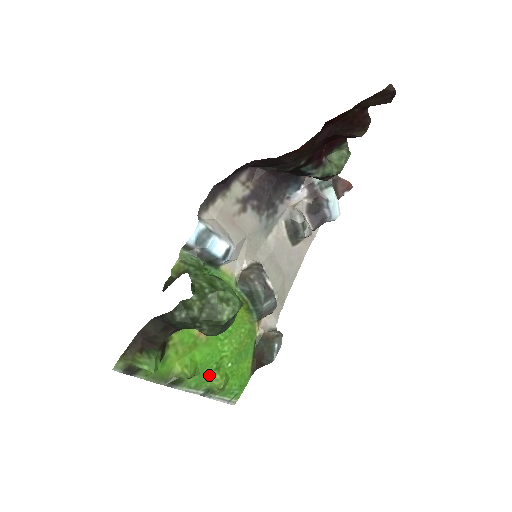
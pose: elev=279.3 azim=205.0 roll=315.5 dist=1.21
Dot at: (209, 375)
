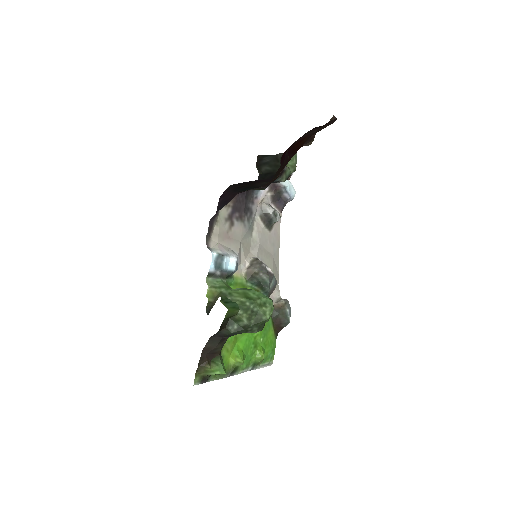
Dot at: (252, 354)
